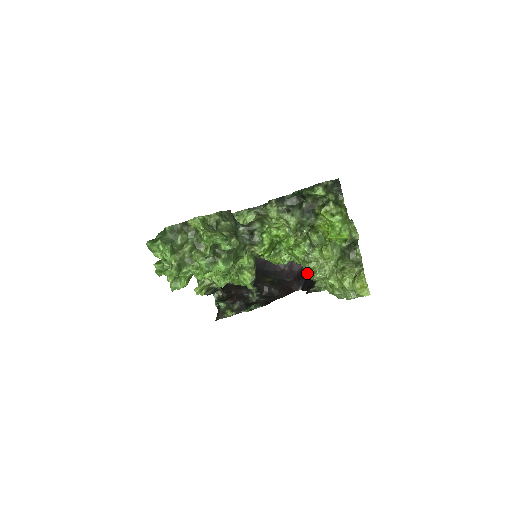
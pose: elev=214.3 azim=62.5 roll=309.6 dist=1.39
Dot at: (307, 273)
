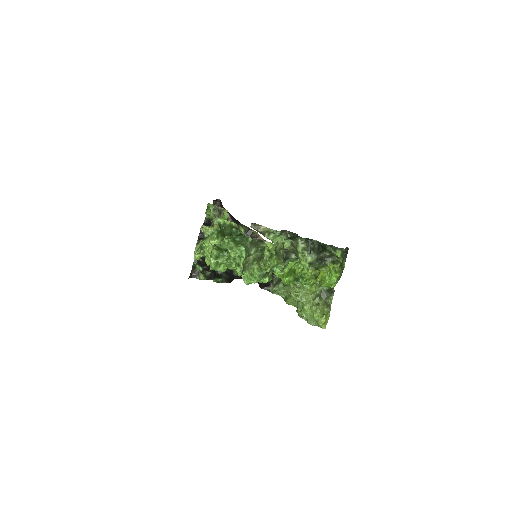
Dot at: (292, 293)
